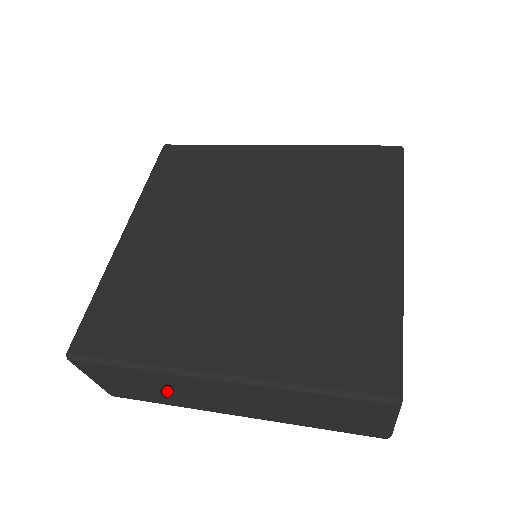
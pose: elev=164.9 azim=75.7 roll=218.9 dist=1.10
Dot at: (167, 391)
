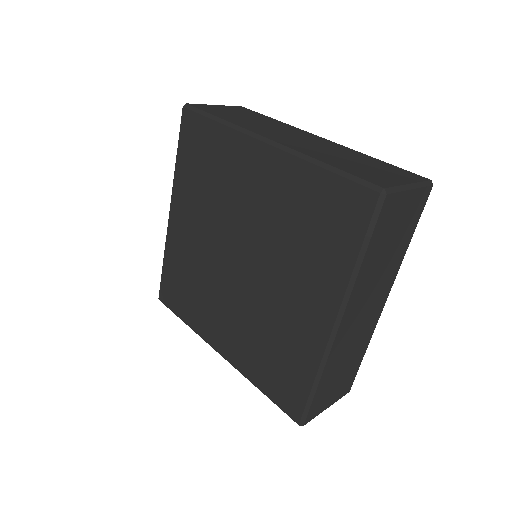
Dot at: occluded
